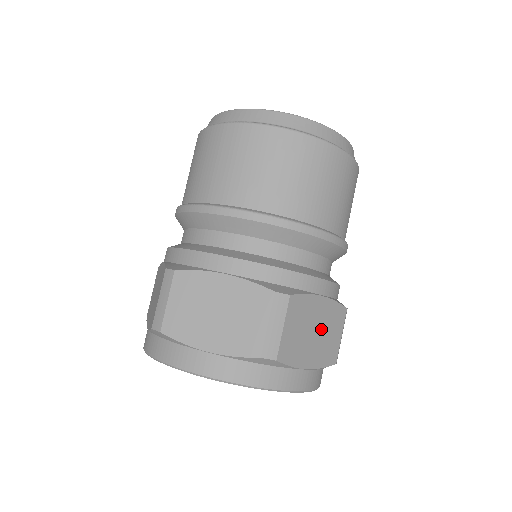
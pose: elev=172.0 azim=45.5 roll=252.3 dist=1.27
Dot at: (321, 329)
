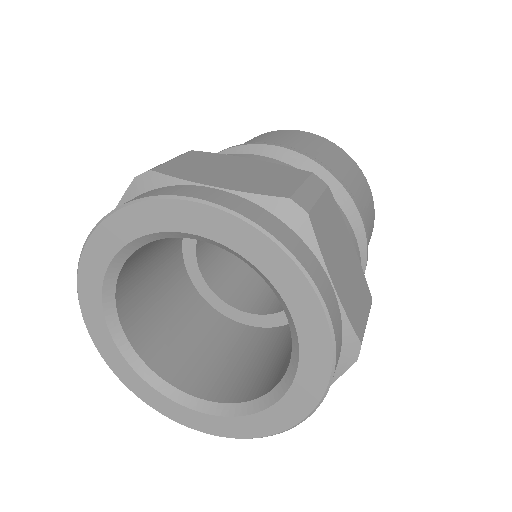
Dot at: (349, 271)
